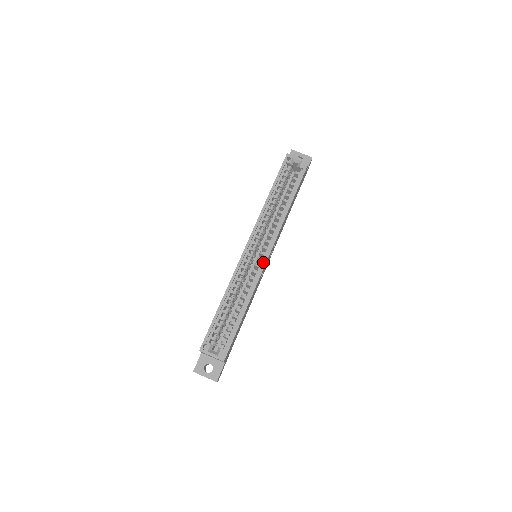
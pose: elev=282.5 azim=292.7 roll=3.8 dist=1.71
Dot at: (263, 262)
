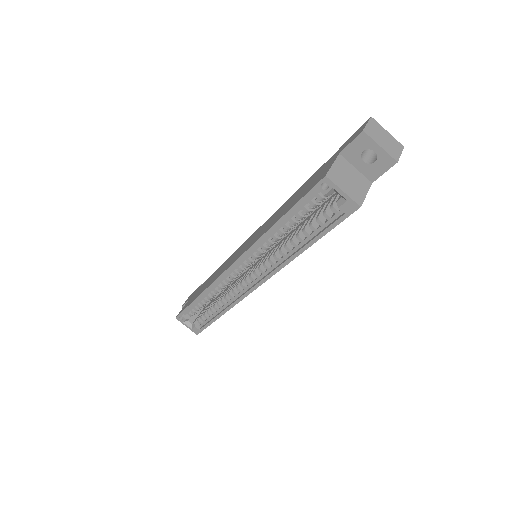
Dot at: (248, 290)
